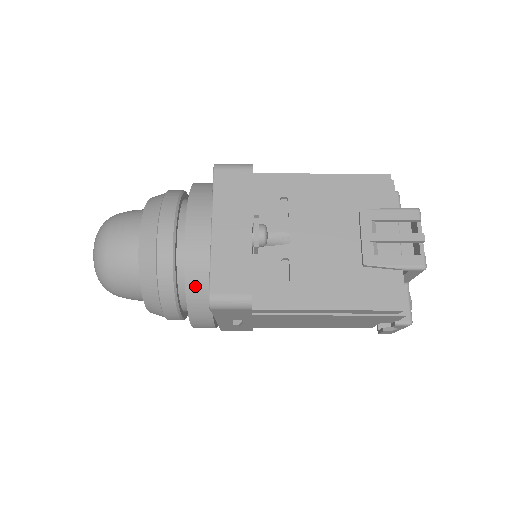
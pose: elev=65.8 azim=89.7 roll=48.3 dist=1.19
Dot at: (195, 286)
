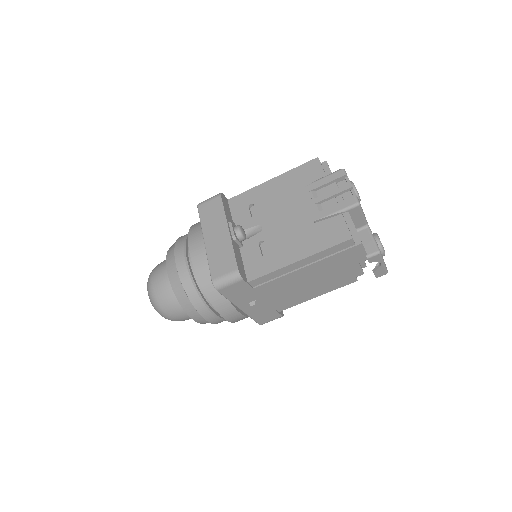
Dot at: (207, 283)
